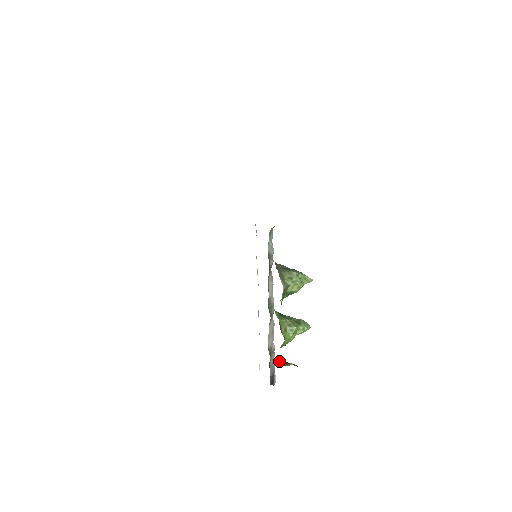
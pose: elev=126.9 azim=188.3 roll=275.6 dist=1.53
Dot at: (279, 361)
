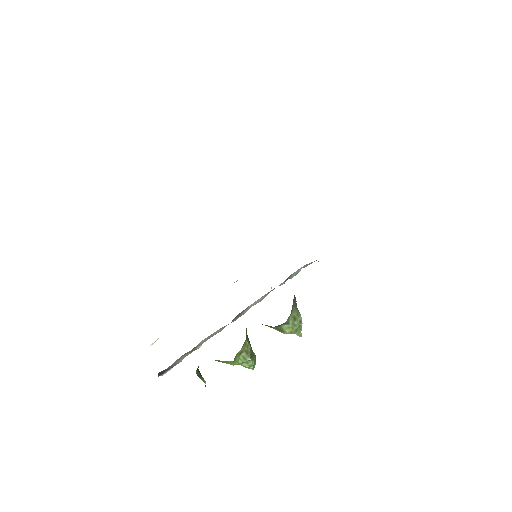
Dot at: occluded
